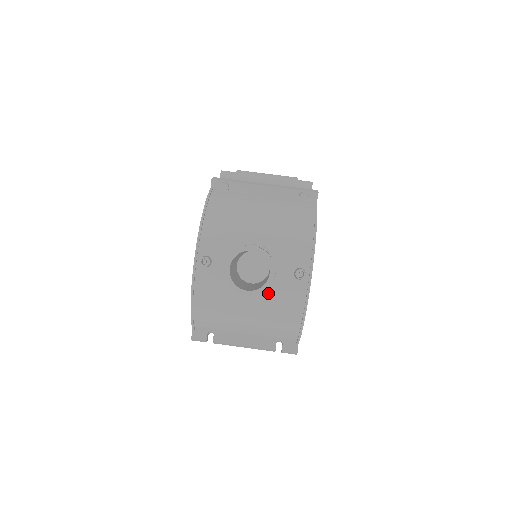
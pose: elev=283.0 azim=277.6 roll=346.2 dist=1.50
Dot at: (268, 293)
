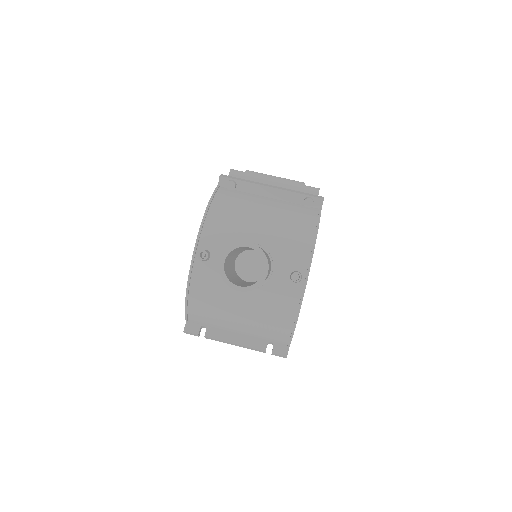
Dot at: (263, 293)
